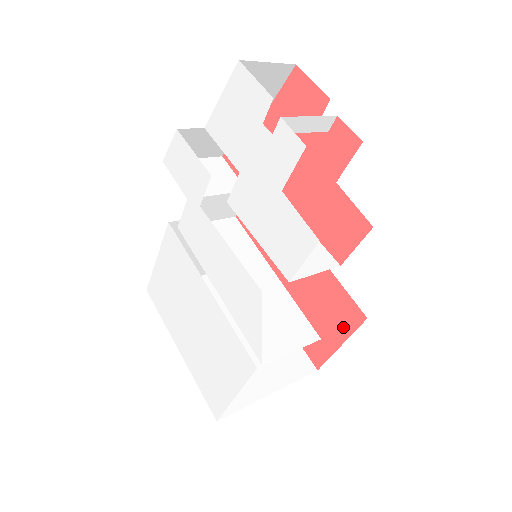
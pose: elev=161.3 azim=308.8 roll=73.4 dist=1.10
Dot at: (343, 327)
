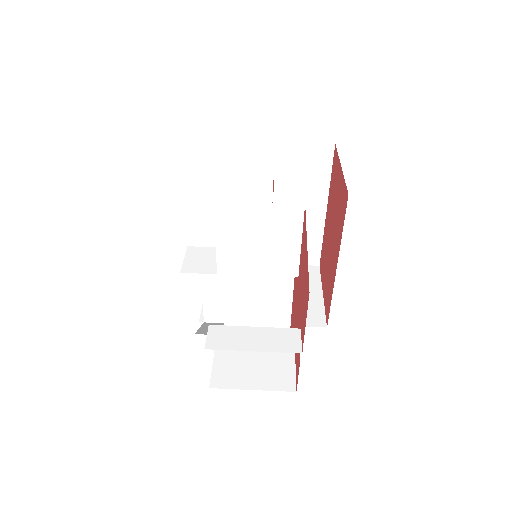
Dot at: (325, 298)
